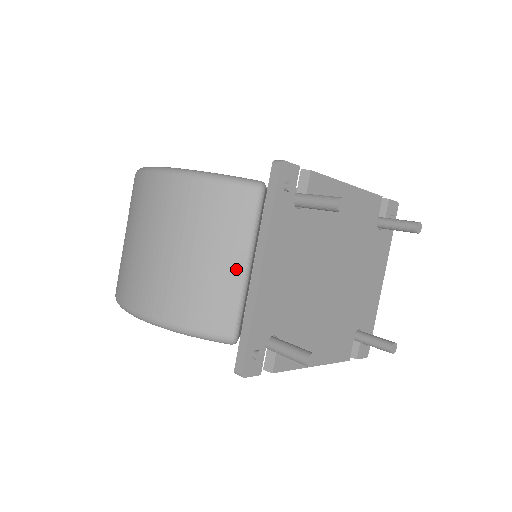
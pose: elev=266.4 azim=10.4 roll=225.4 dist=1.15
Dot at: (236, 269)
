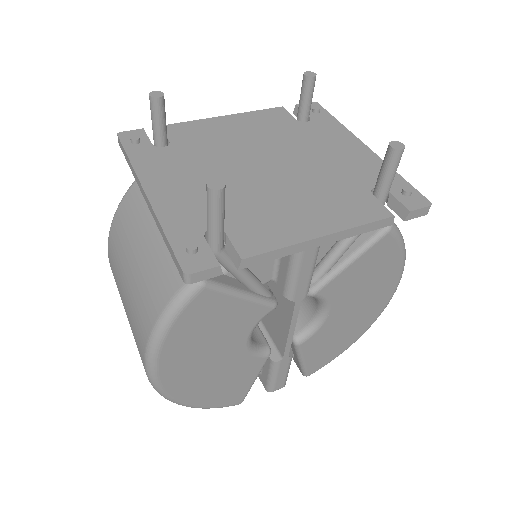
Dot at: occluded
